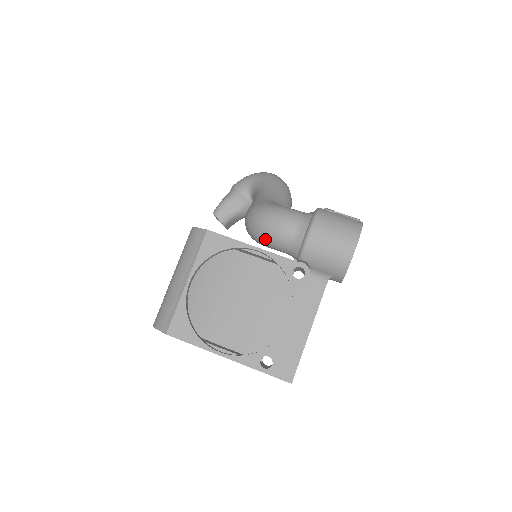
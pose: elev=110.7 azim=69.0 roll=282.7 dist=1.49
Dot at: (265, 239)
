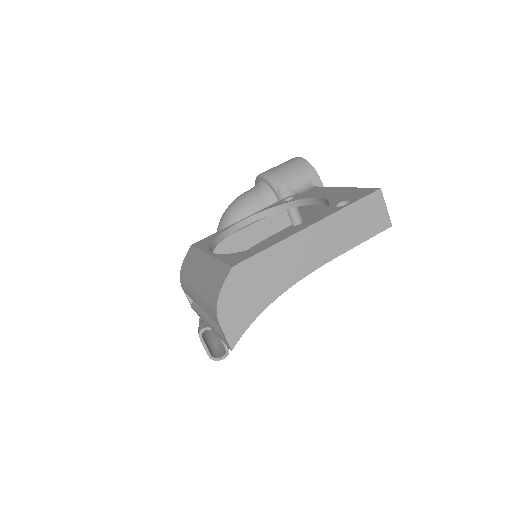
Dot at: (242, 213)
